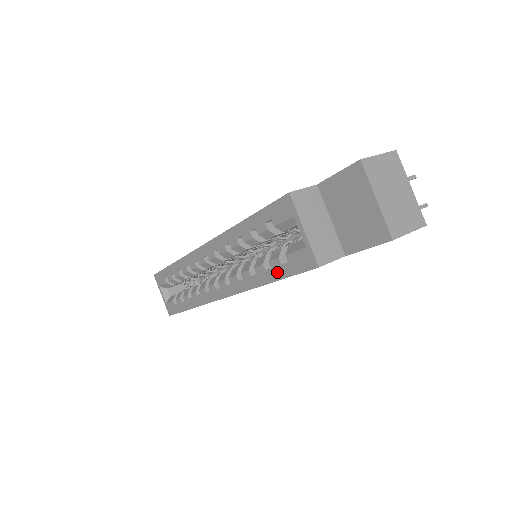
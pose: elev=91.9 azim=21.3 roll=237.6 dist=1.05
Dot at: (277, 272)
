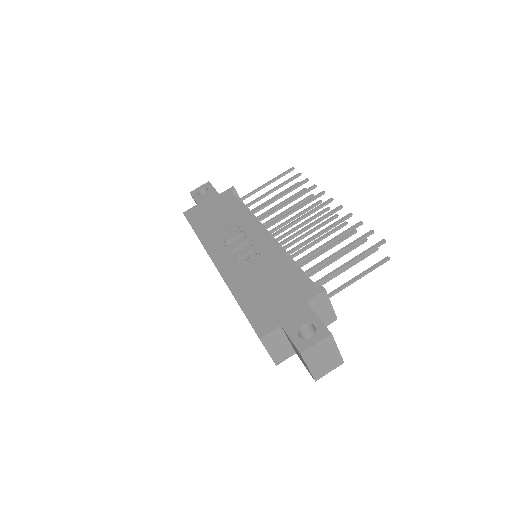
Dot at: occluded
